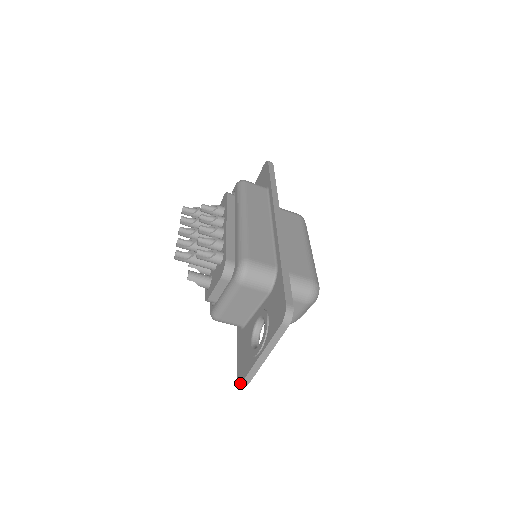
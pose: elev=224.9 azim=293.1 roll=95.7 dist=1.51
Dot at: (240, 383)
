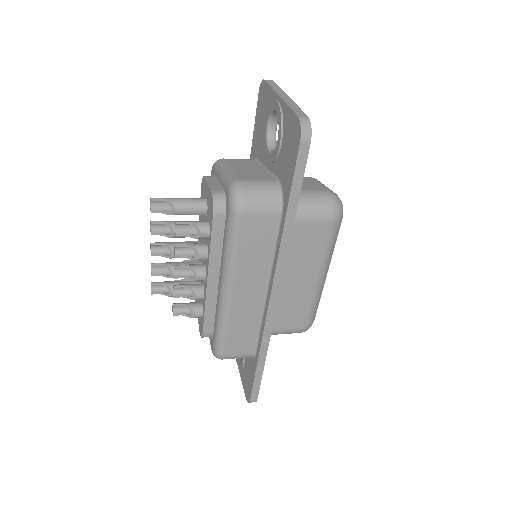
Dot at: occluded
